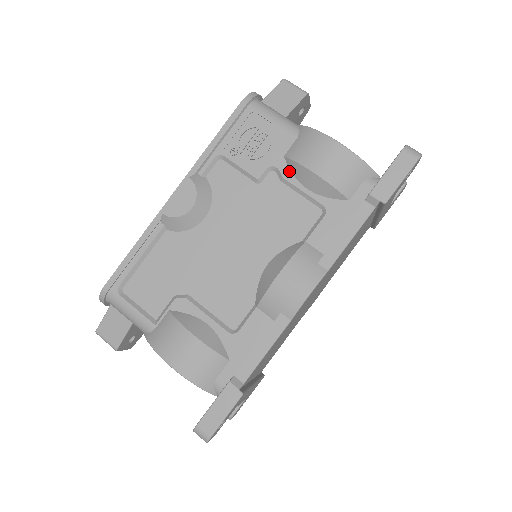
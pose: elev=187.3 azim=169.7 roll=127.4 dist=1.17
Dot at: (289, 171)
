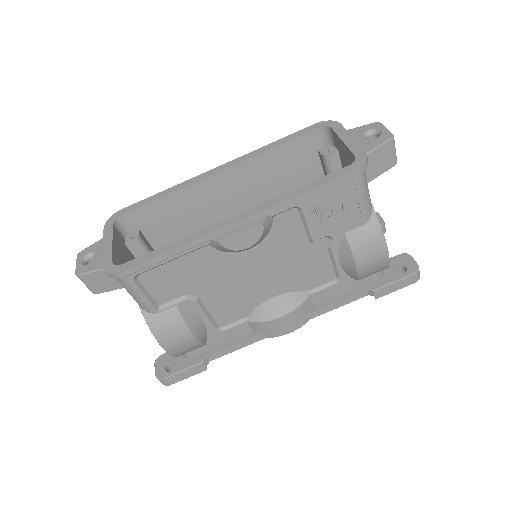
Dot at: (339, 246)
